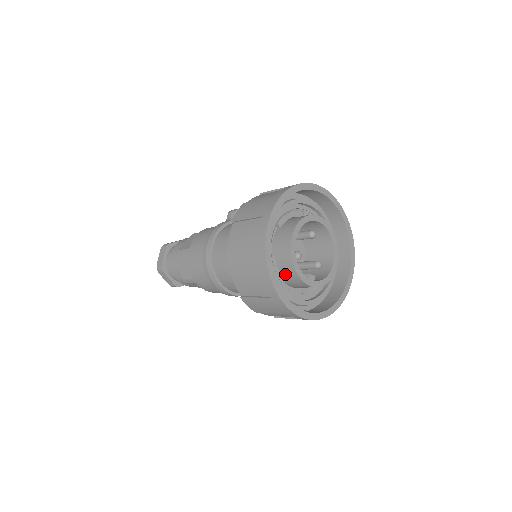
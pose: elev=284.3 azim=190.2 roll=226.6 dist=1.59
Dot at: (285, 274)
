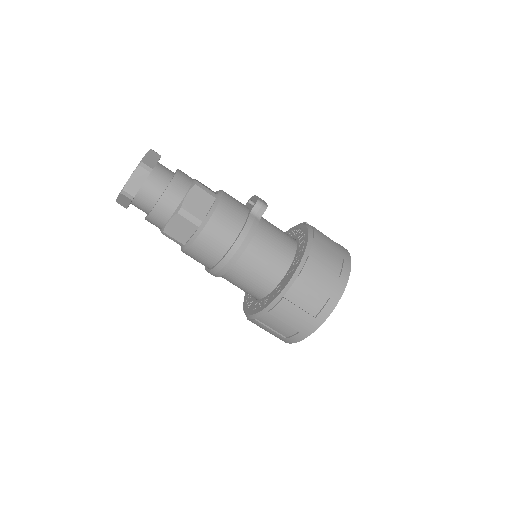
Dot at: occluded
